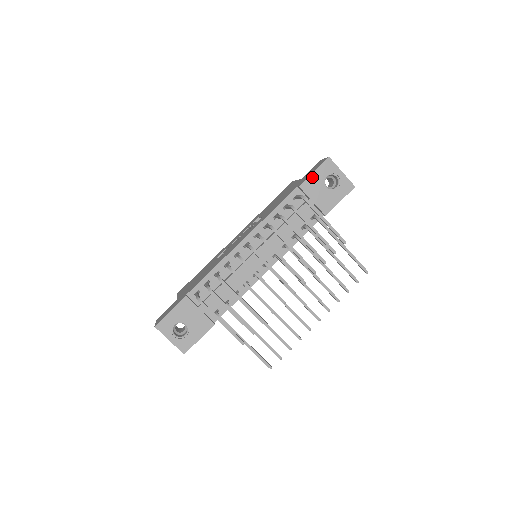
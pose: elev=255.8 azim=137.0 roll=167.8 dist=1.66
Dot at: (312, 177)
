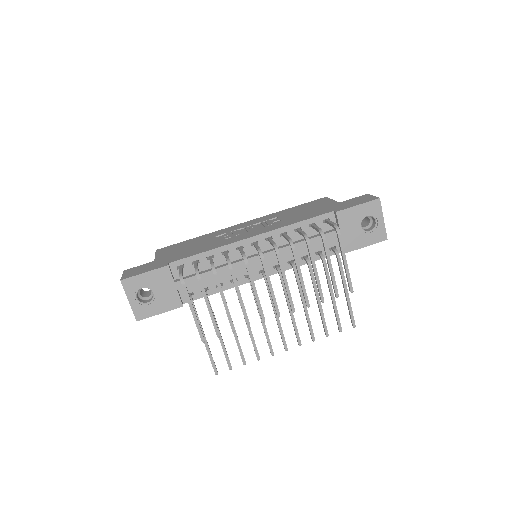
Dot at: (353, 209)
